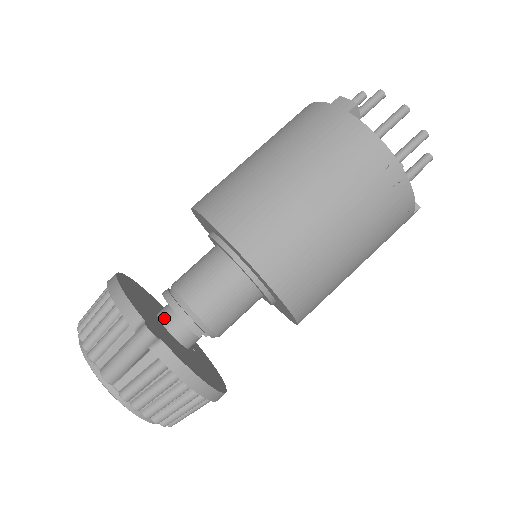
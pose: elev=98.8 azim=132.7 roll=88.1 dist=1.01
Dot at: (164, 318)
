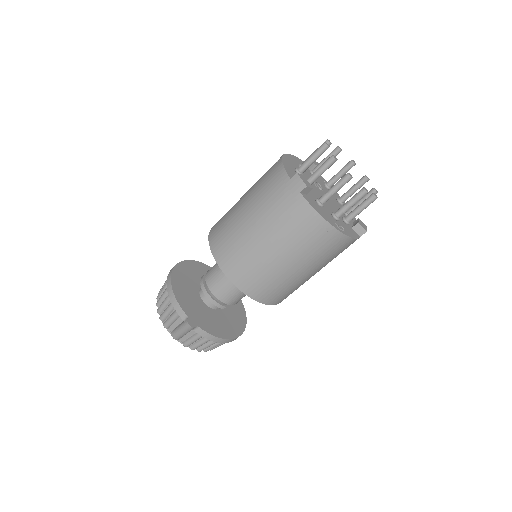
Dot at: (203, 297)
